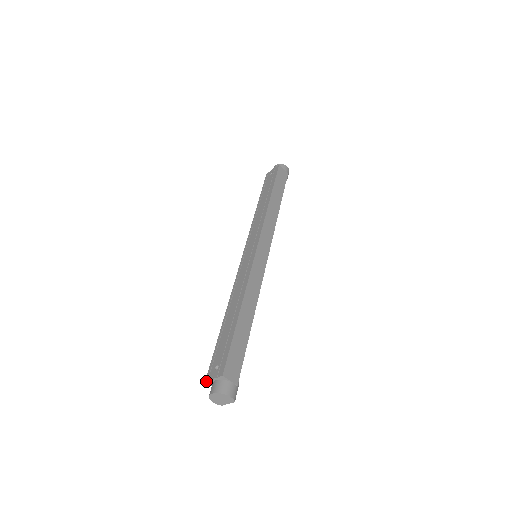
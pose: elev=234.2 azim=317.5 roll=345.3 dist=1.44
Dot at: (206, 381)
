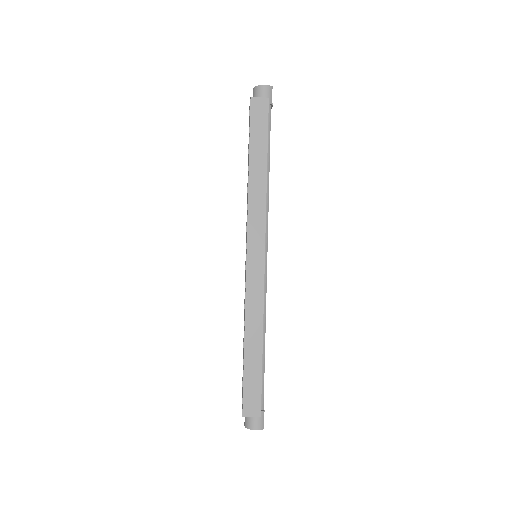
Dot at: occluded
